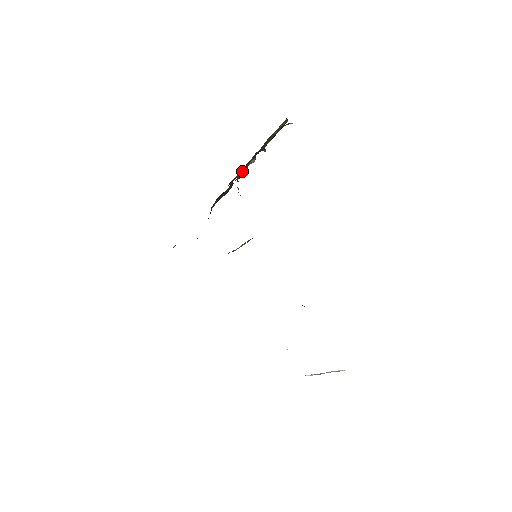
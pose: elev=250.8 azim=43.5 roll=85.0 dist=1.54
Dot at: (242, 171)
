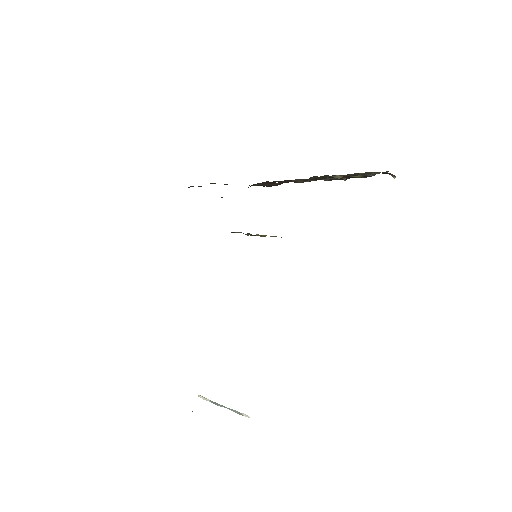
Dot at: occluded
